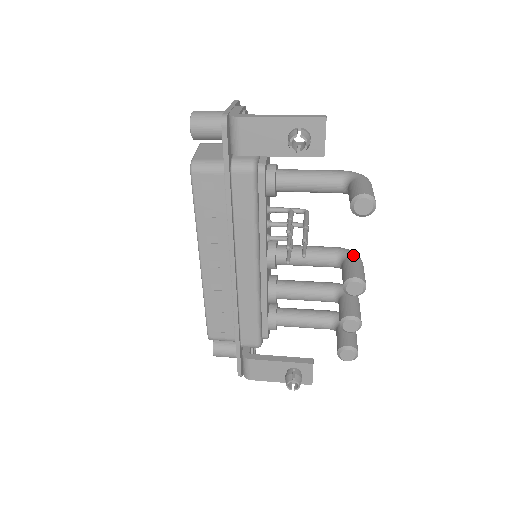
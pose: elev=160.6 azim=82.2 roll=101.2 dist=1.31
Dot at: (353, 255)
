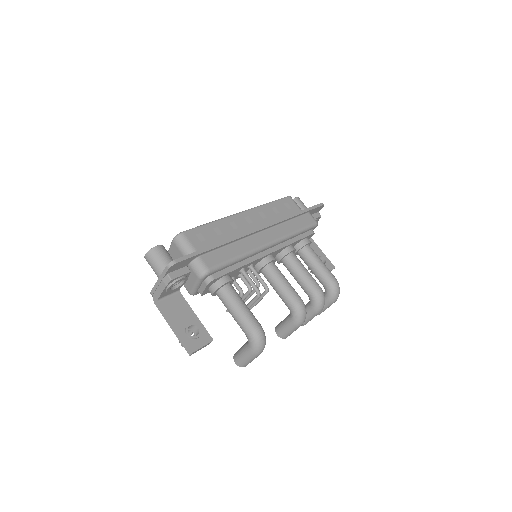
Dot at: (292, 321)
